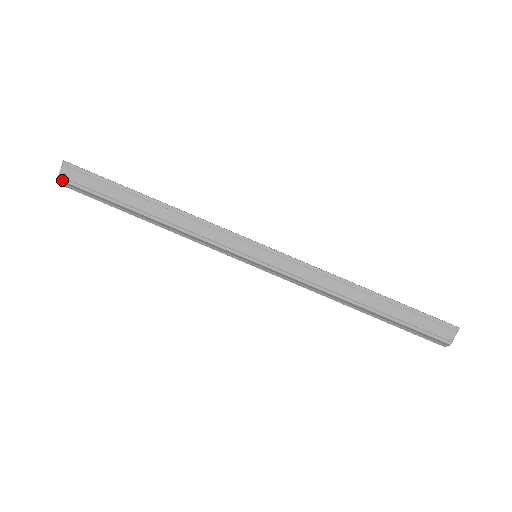
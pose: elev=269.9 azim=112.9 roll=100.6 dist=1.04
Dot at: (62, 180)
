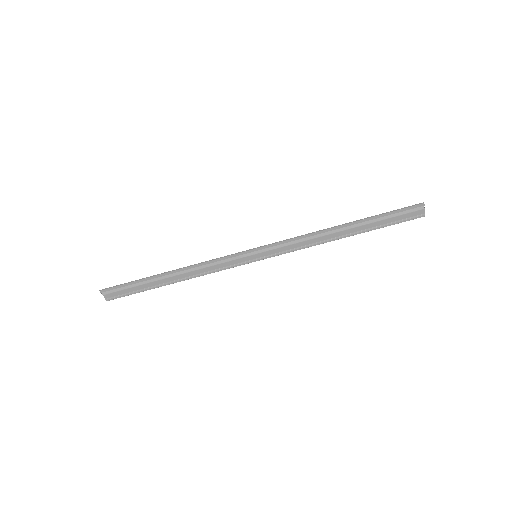
Dot at: occluded
